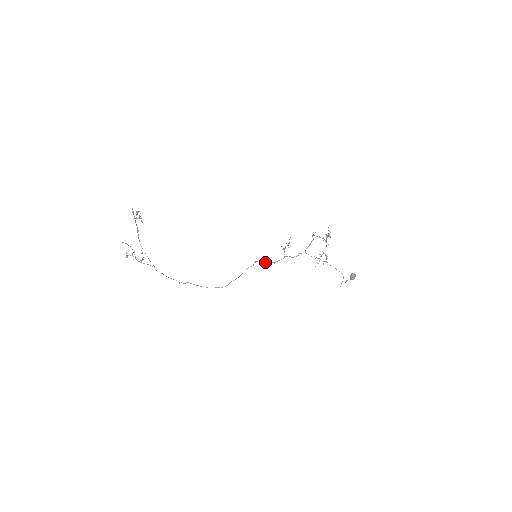
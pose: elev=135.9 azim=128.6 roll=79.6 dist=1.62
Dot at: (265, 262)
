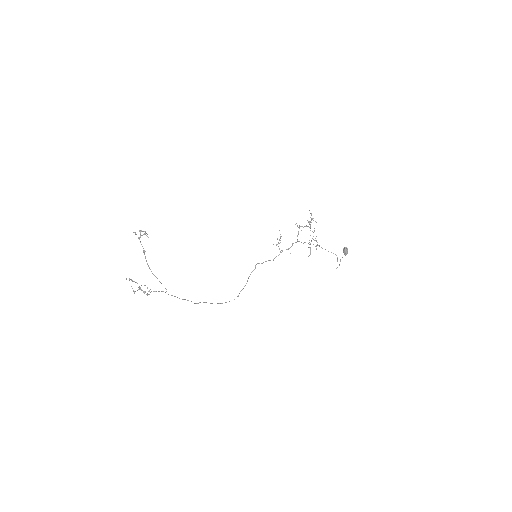
Dot at: (265, 261)
